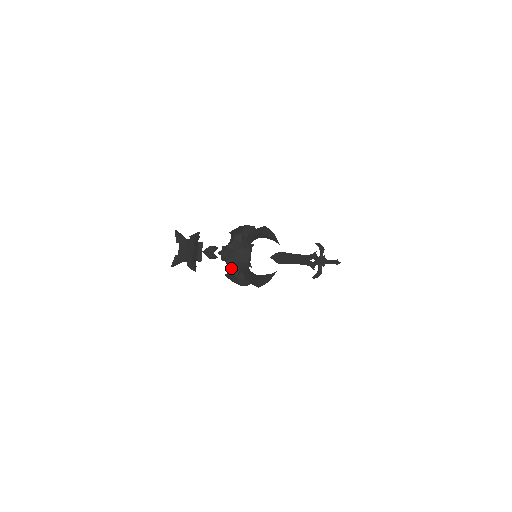
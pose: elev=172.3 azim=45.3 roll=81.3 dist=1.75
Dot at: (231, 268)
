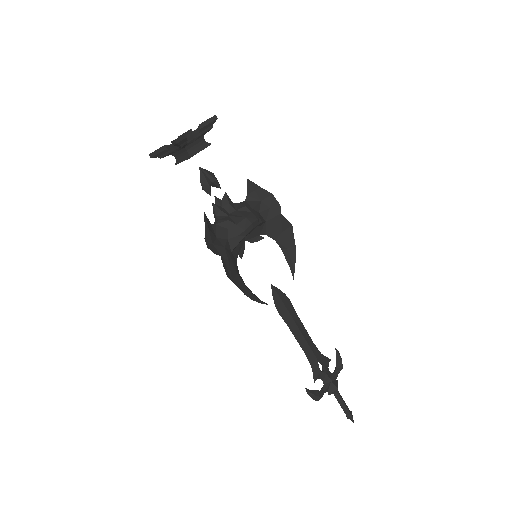
Dot at: (217, 224)
